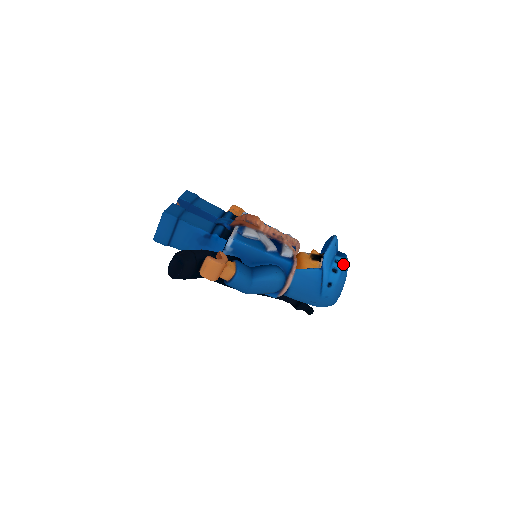
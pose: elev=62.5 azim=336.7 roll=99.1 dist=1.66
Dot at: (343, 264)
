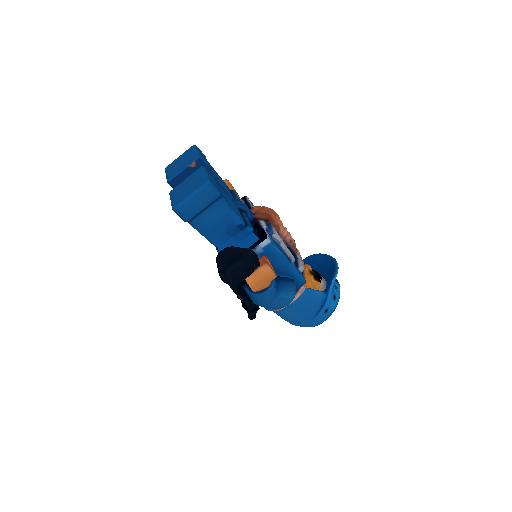
Dot at: occluded
